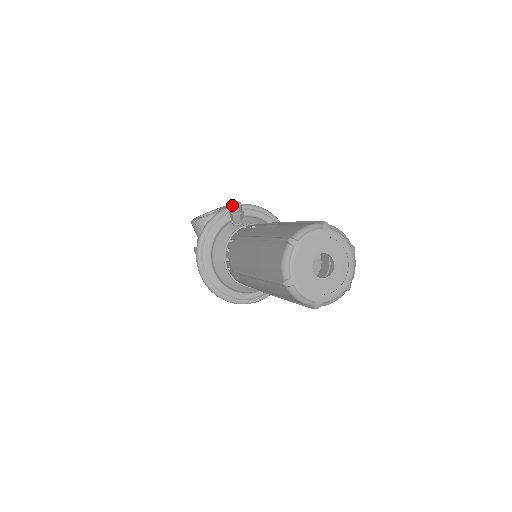
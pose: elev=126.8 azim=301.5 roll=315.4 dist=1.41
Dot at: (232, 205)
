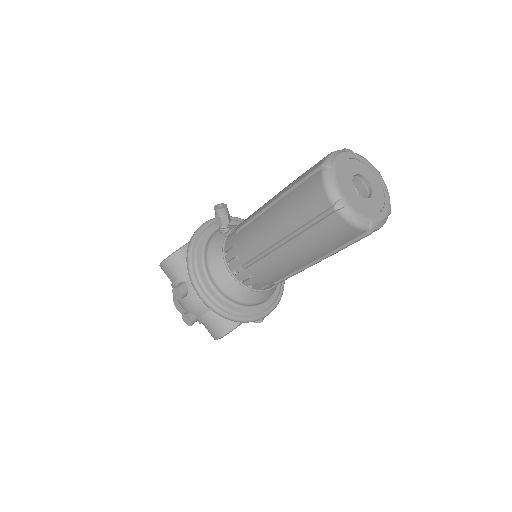
Dot at: (217, 207)
